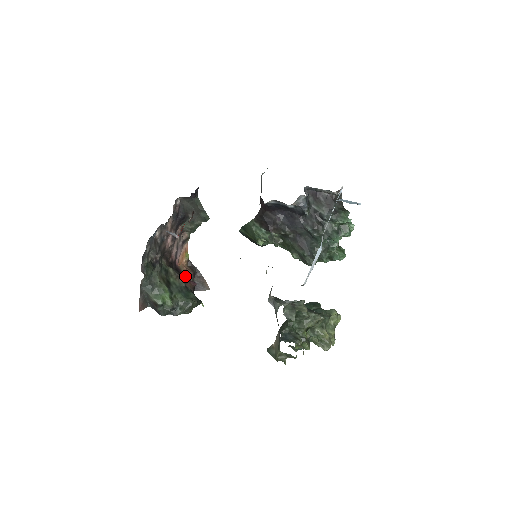
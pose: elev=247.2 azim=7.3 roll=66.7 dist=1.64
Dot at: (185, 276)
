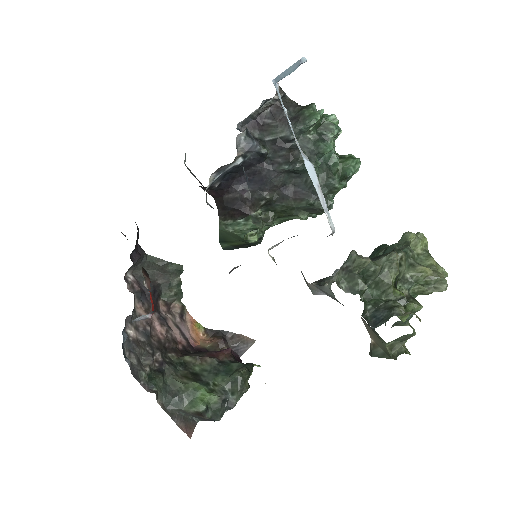
Dot at: (215, 350)
